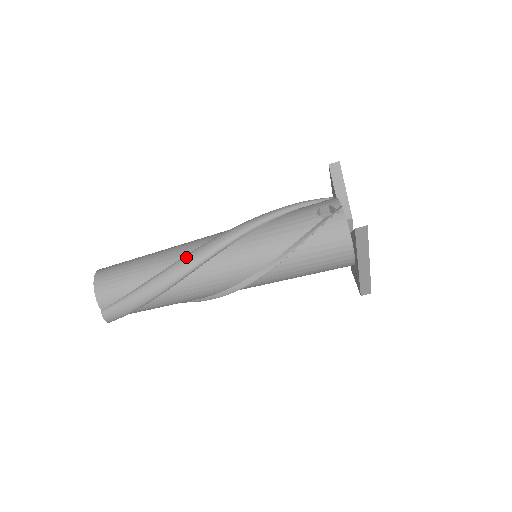
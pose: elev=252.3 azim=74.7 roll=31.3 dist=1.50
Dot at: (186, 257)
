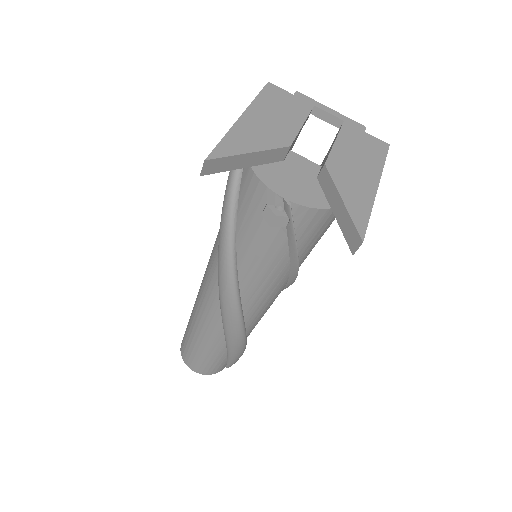
Dot at: (228, 336)
